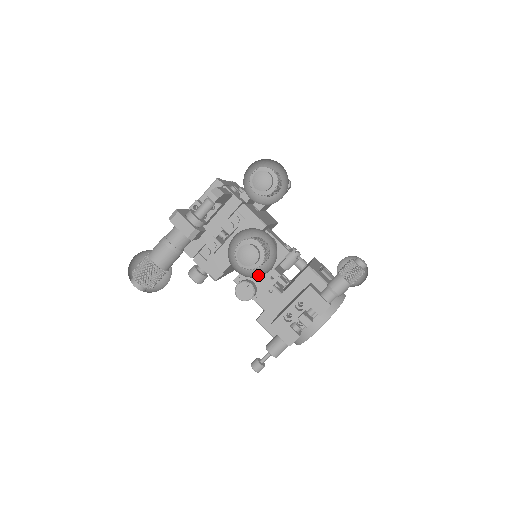
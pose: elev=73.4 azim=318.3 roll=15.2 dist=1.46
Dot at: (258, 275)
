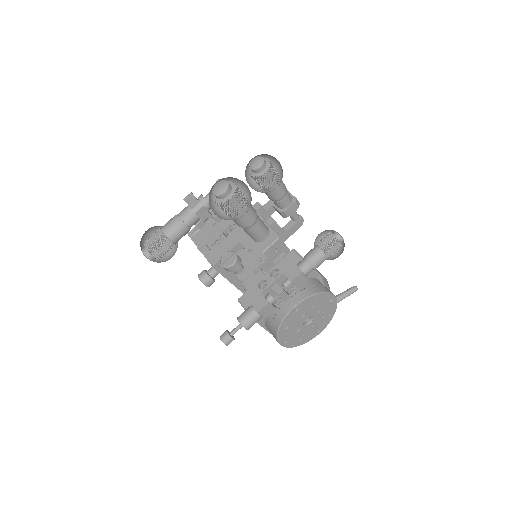
Dot at: occluded
